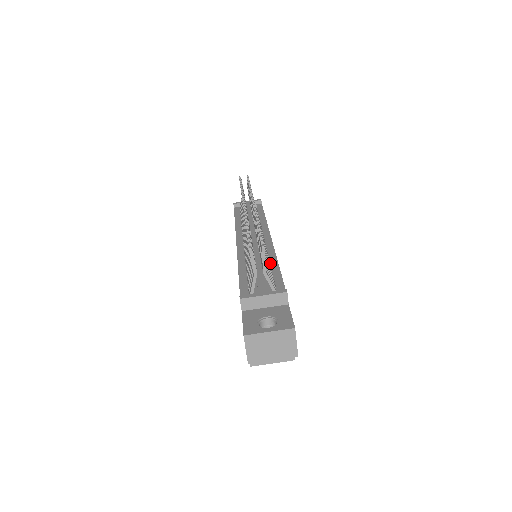
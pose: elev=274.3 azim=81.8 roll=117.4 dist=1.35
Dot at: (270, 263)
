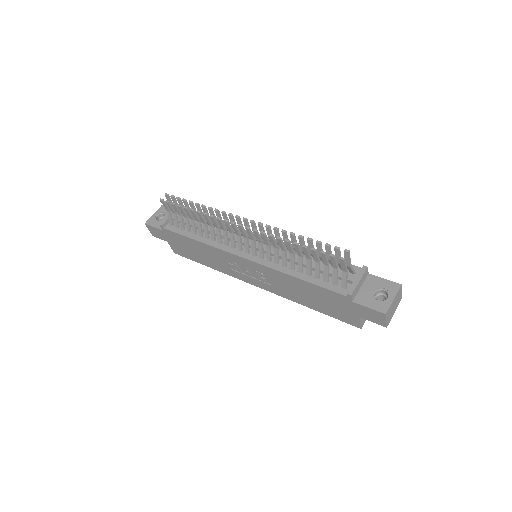
Dot at: occluded
